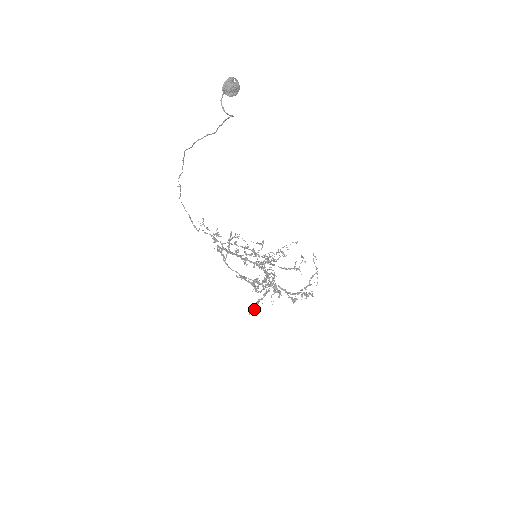
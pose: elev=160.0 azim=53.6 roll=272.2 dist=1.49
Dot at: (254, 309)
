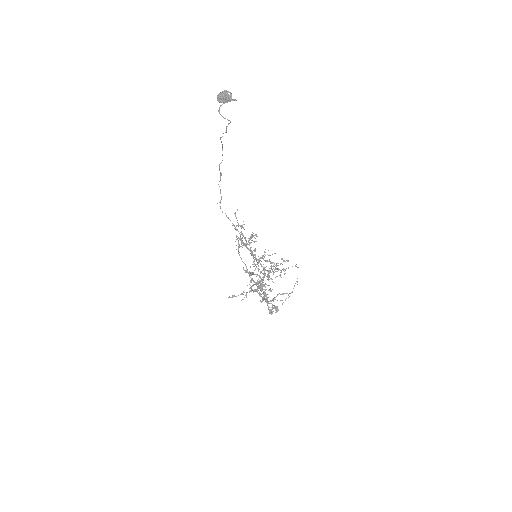
Dot at: (235, 296)
